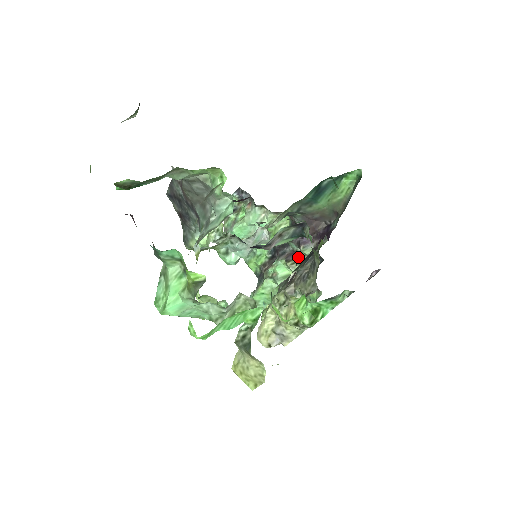
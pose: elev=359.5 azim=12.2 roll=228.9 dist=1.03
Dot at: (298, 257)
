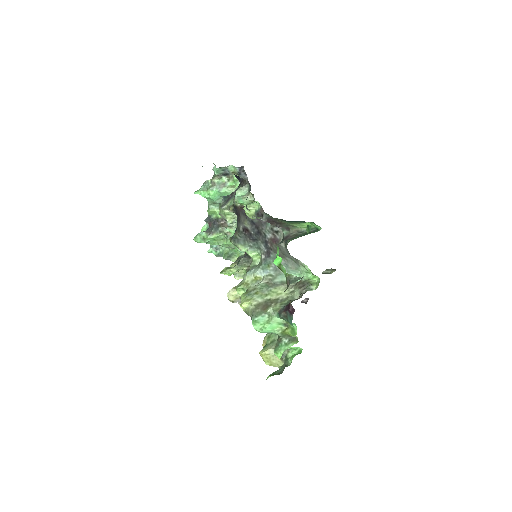
Dot at: occluded
